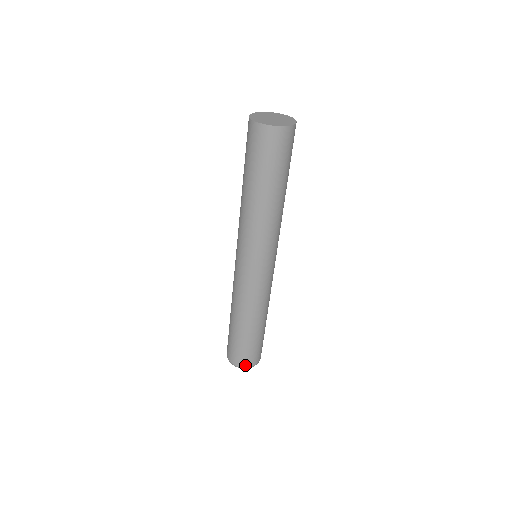
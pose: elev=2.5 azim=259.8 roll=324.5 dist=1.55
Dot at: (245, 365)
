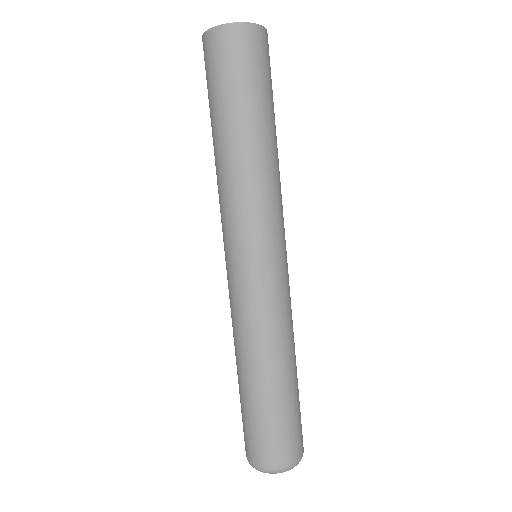
Dot at: (259, 462)
